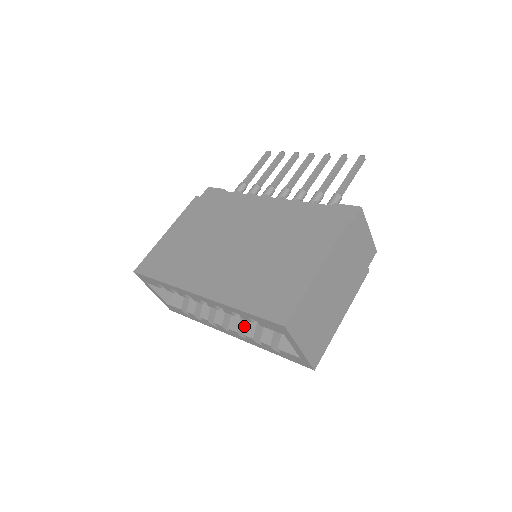
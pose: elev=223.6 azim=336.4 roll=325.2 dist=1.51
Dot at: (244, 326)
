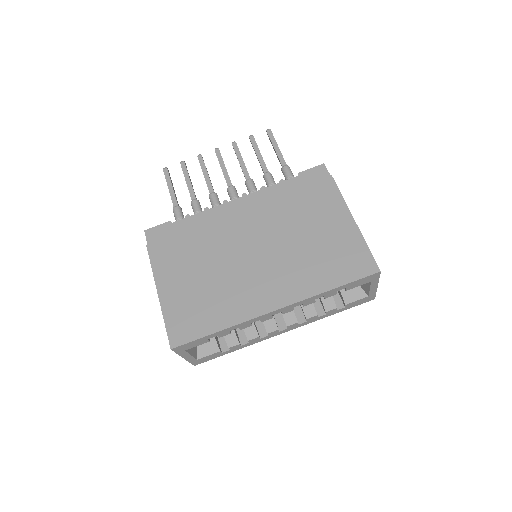
Dot at: (295, 315)
